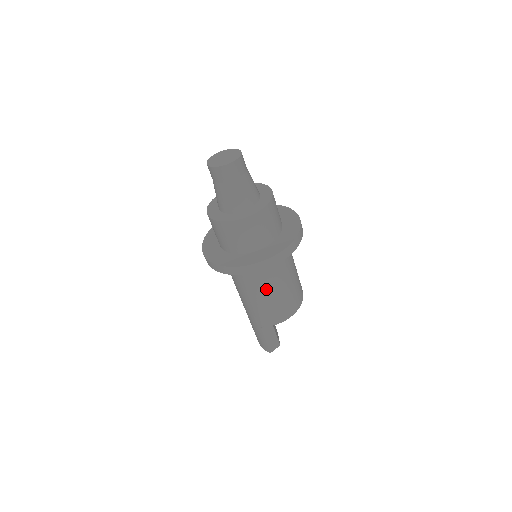
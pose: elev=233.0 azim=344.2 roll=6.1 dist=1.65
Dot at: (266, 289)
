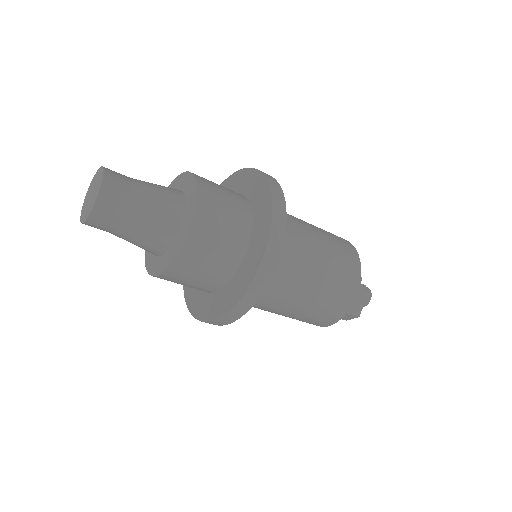
Dot at: occluded
